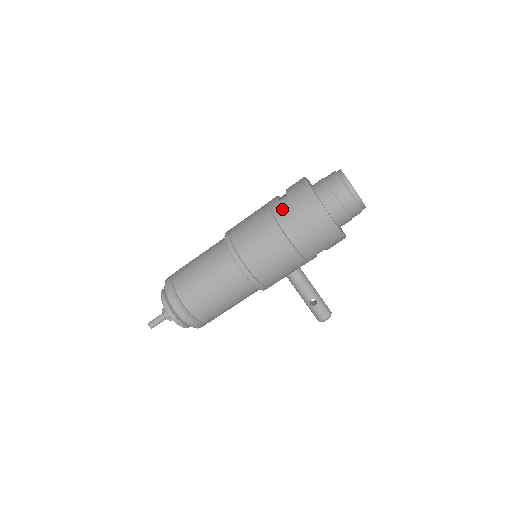
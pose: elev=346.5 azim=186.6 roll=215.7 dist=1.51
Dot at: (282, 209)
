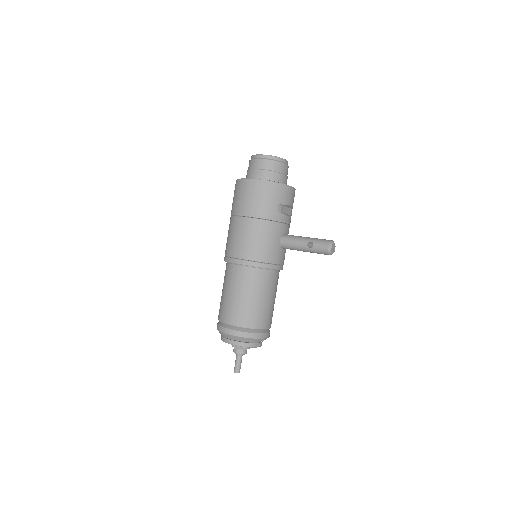
Dot at: (232, 207)
